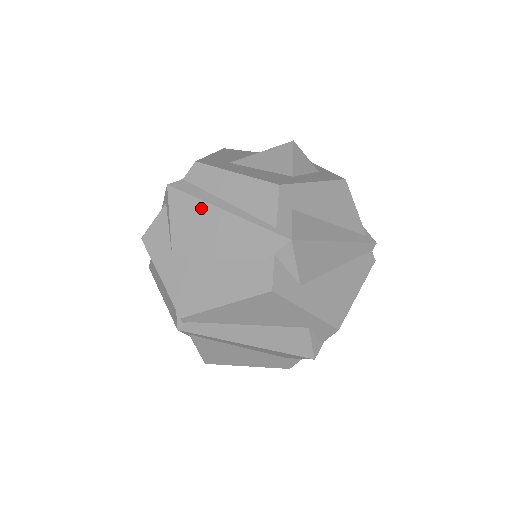
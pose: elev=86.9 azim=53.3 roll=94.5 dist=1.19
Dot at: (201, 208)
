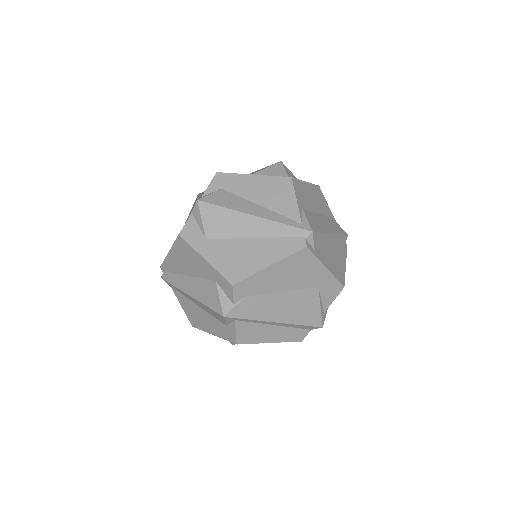
Dot at: occluded
